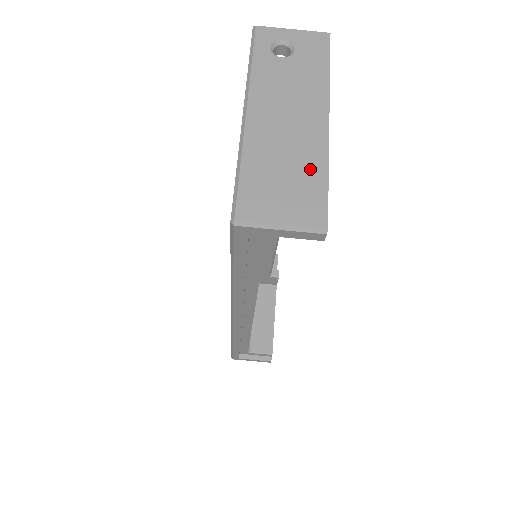
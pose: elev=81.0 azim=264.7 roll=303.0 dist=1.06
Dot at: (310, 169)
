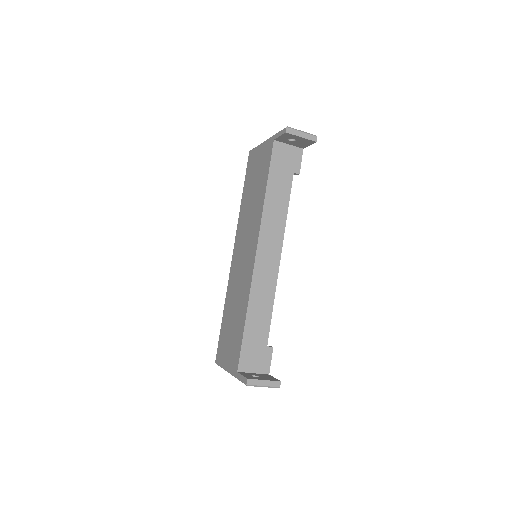
Dot at: occluded
